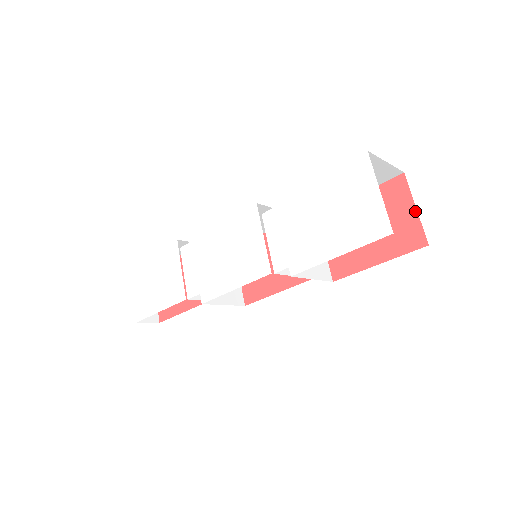
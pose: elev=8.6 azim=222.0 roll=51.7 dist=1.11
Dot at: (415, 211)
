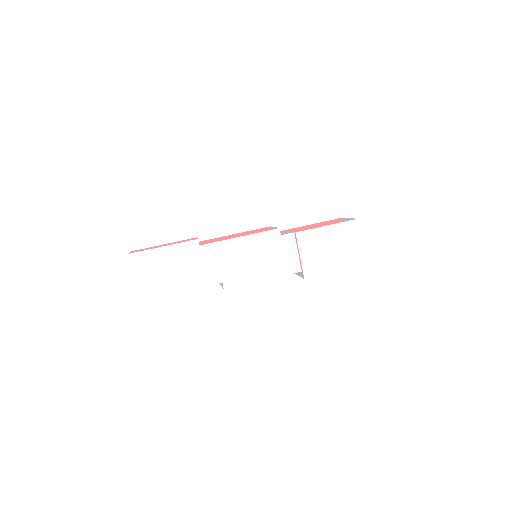
Dot at: occluded
